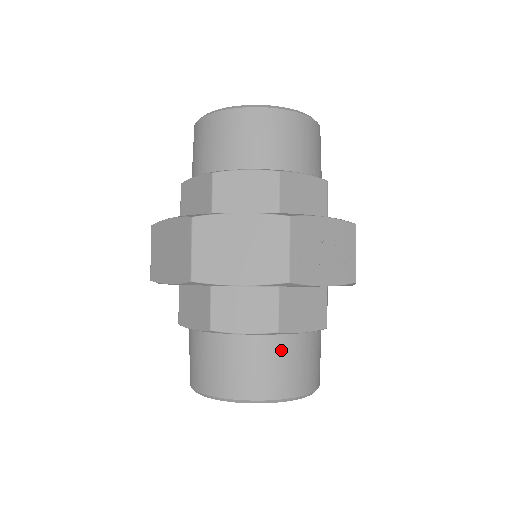
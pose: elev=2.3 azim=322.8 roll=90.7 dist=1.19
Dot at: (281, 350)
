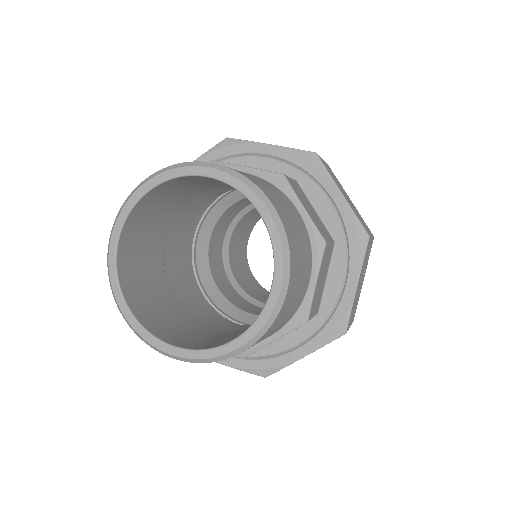
Dot at: occluded
